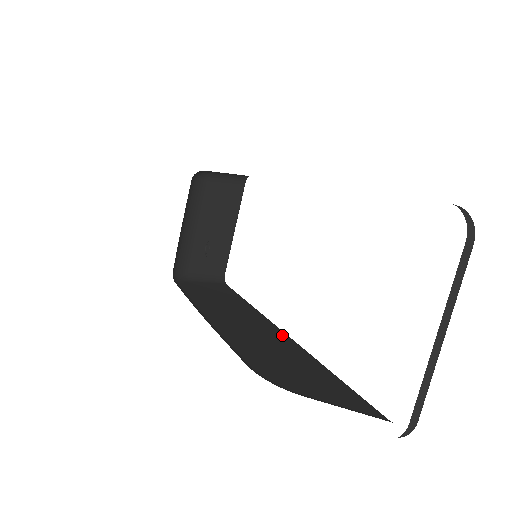
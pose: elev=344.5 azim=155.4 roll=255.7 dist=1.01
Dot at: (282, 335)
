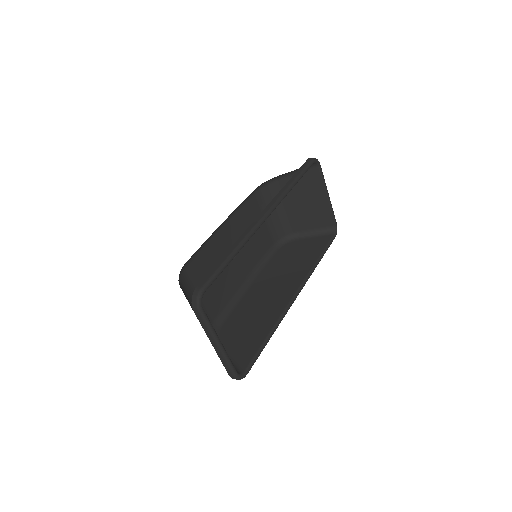
Dot at: (287, 298)
